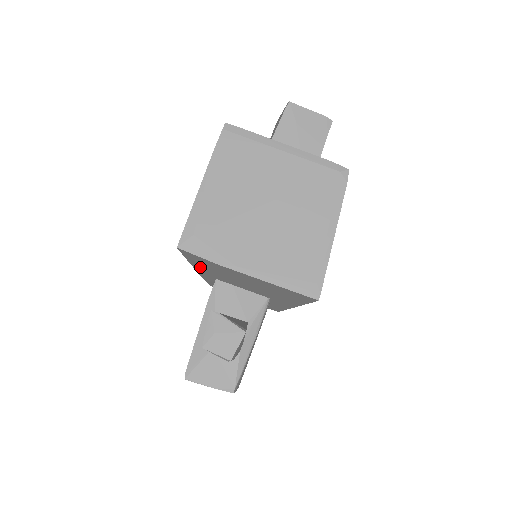
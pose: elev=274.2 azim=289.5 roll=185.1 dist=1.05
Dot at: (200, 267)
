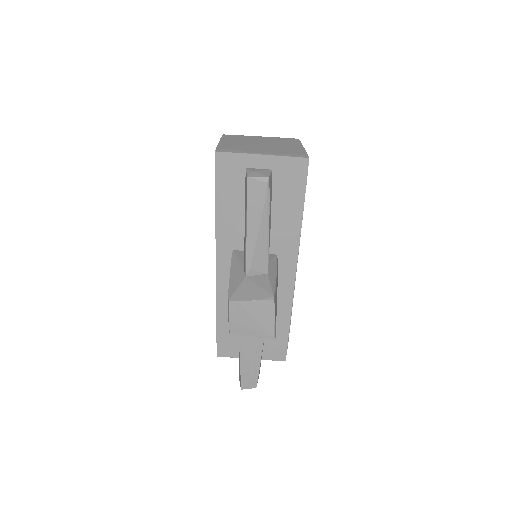
Dot at: (224, 212)
